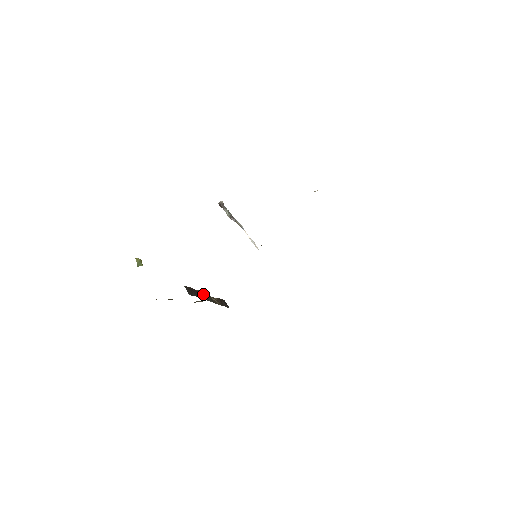
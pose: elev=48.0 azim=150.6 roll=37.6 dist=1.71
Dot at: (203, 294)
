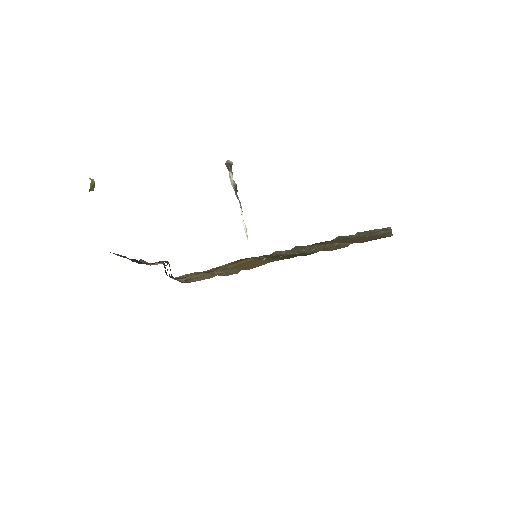
Dot at: occluded
